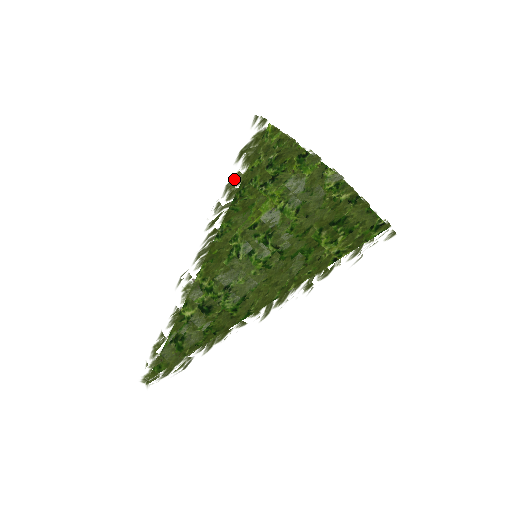
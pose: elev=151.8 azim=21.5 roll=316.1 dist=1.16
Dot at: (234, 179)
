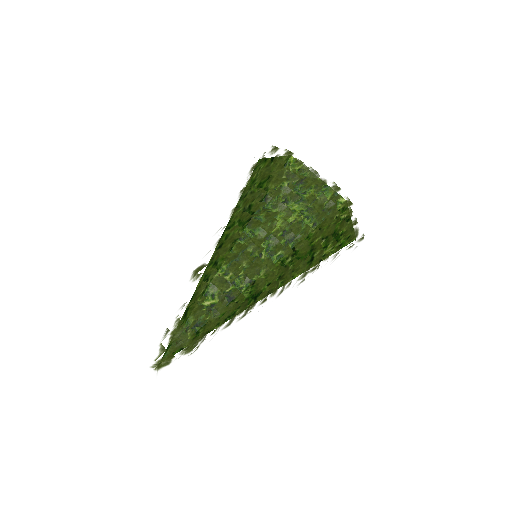
Dot at: (260, 194)
